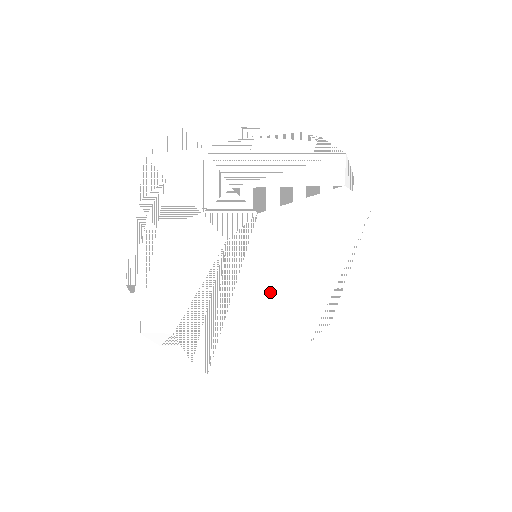
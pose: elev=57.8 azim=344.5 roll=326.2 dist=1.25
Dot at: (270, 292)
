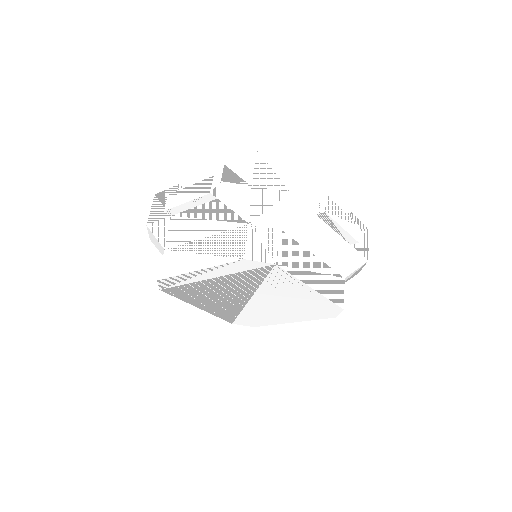
Dot at: (239, 292)
